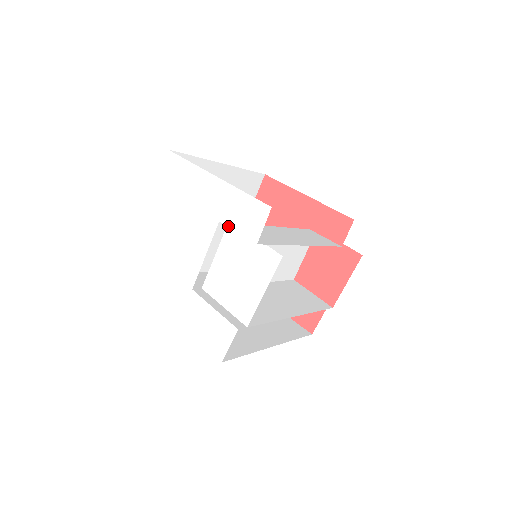
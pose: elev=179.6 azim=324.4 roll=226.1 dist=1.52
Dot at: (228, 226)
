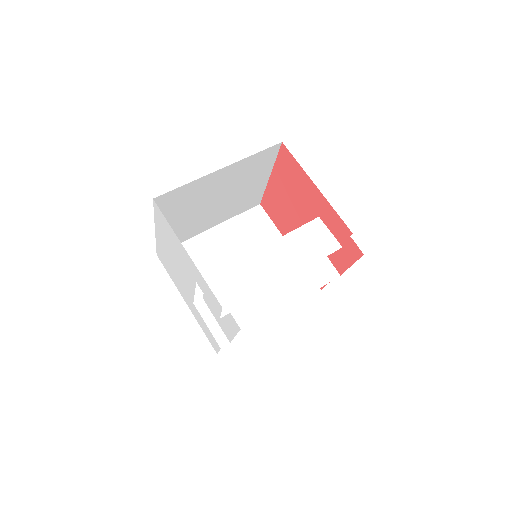
Dot at: (202, 291)
